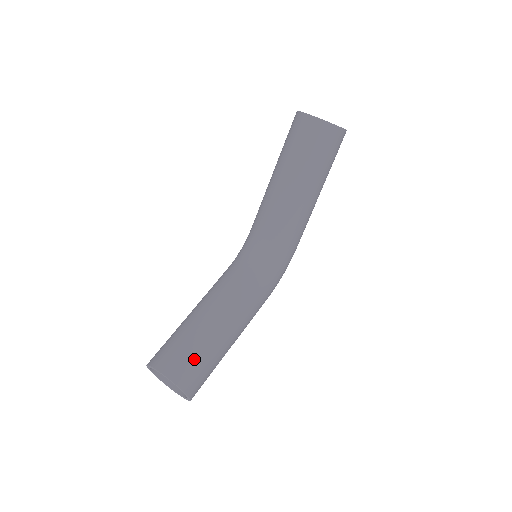
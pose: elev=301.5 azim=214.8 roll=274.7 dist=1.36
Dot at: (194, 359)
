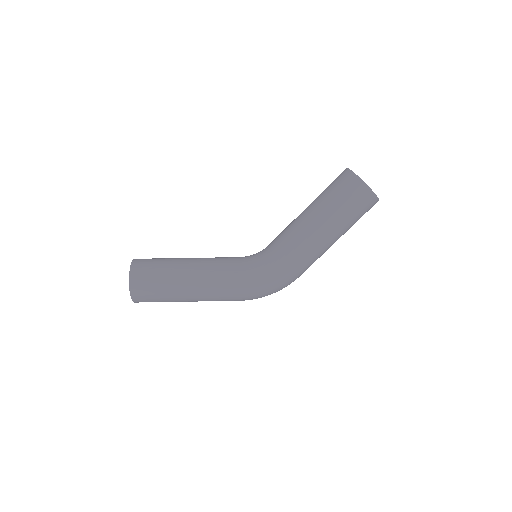
Dot at: (154, 266)
